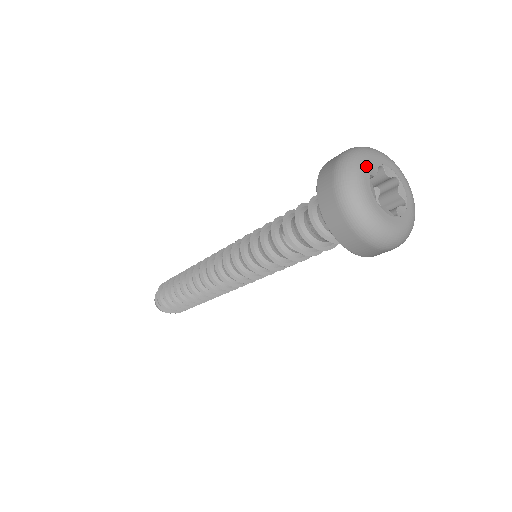
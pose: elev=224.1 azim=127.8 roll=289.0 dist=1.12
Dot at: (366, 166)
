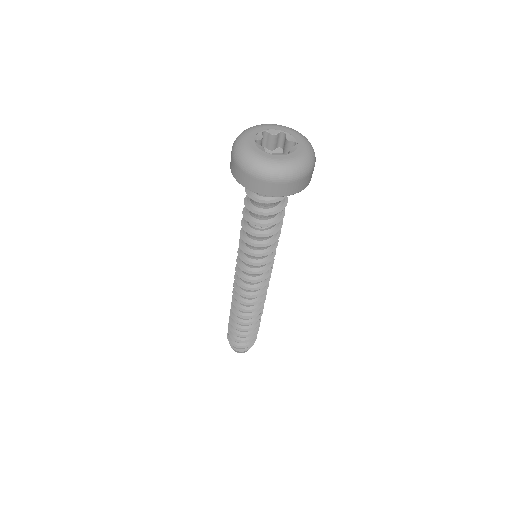
Dot at: (249, 137)
